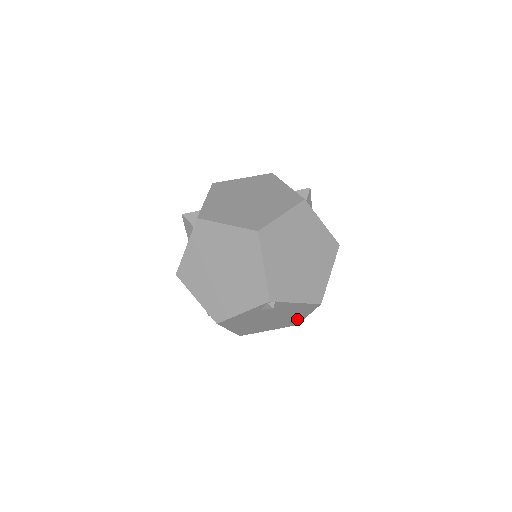
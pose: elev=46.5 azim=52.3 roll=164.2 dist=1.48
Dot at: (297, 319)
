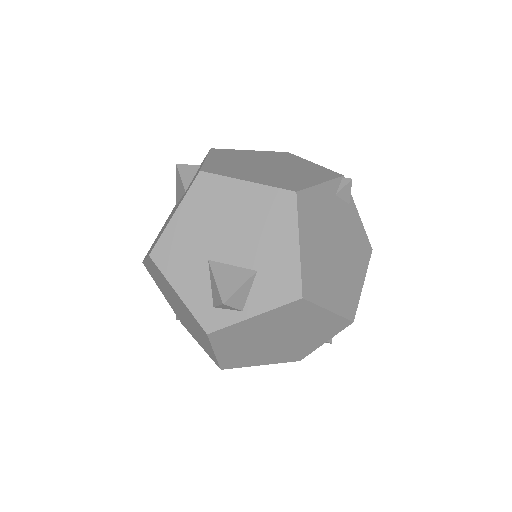
Dot at: (355, 290)
